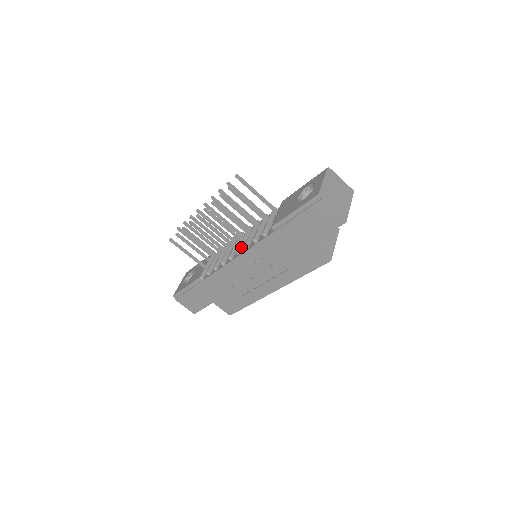
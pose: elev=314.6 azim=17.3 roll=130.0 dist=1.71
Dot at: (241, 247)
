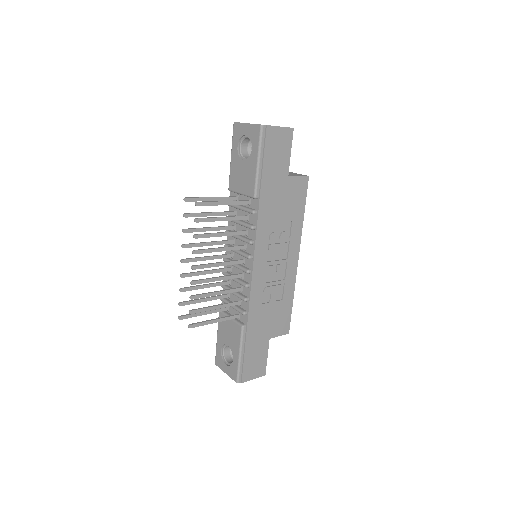
Dot at: (245, 253)
